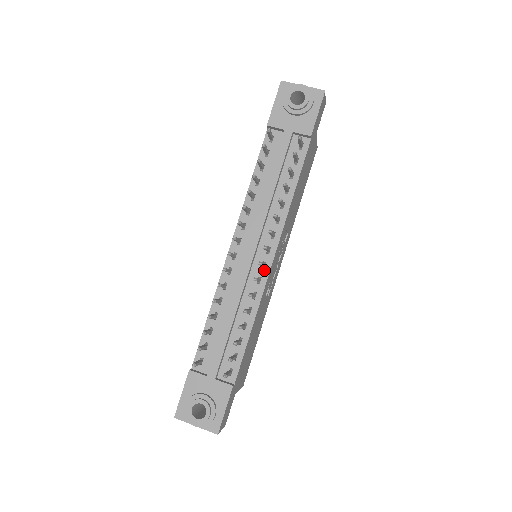
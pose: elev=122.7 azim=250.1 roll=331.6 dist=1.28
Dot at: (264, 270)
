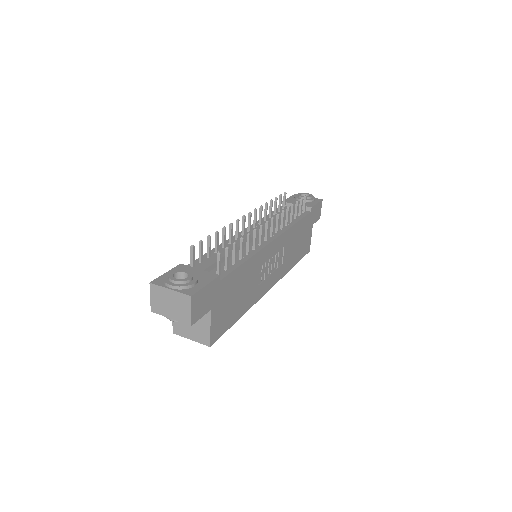
Dot at: (266, 242)
